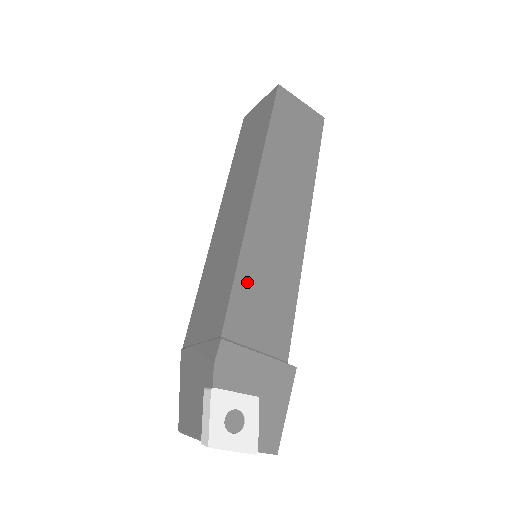
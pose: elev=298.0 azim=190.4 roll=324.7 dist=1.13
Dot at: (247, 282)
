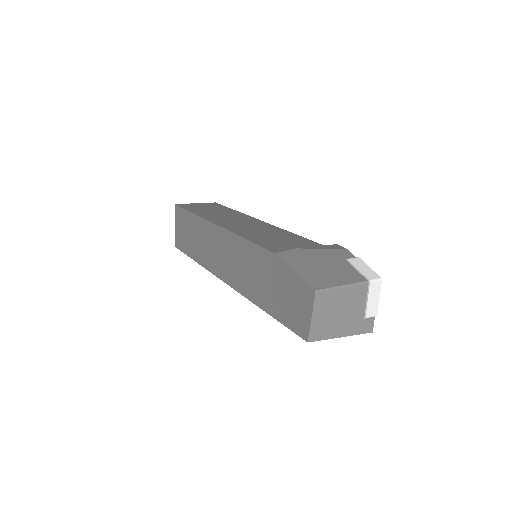
Dot at: occluded
